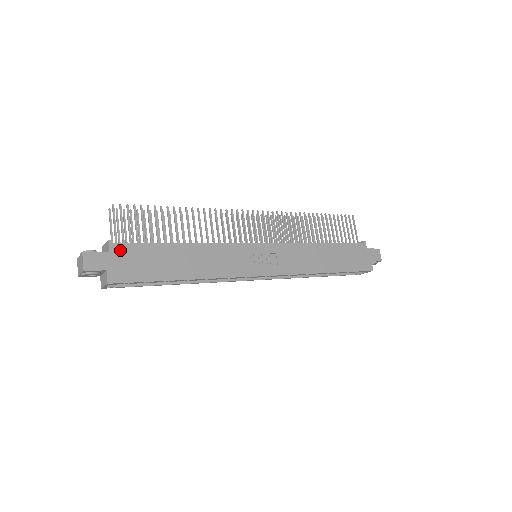
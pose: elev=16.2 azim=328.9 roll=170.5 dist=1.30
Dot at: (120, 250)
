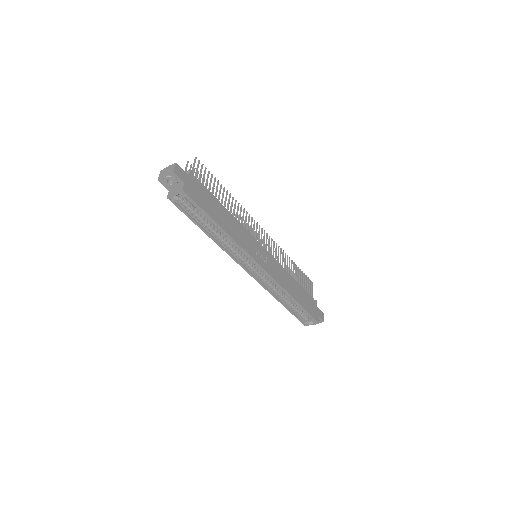
Dot at: (194, 180)
